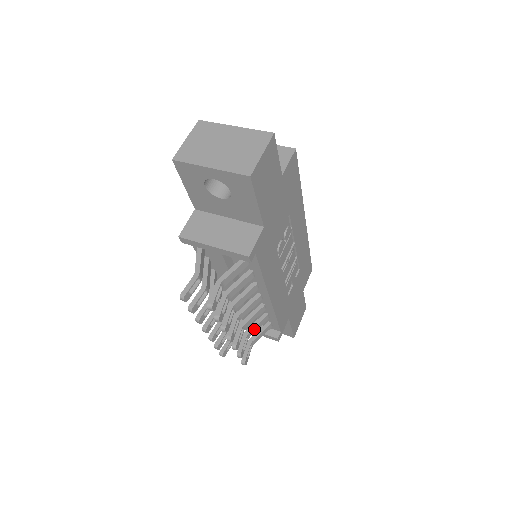
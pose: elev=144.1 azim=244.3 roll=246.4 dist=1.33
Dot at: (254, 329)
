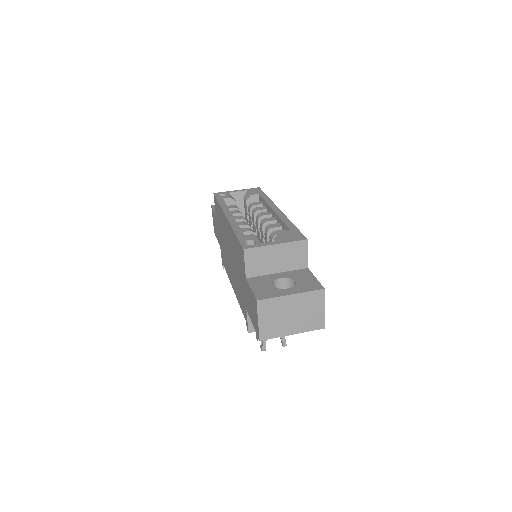
Dot at: occluded
